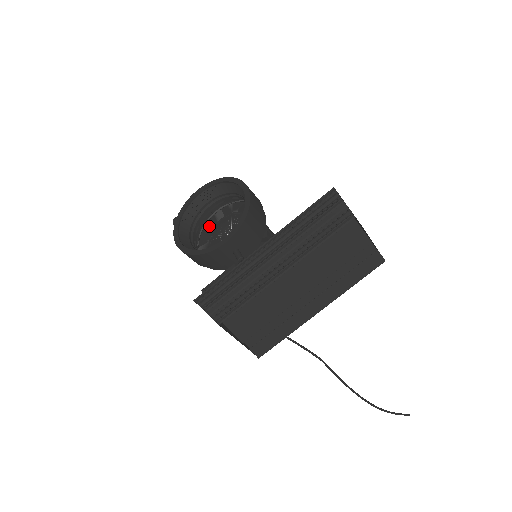
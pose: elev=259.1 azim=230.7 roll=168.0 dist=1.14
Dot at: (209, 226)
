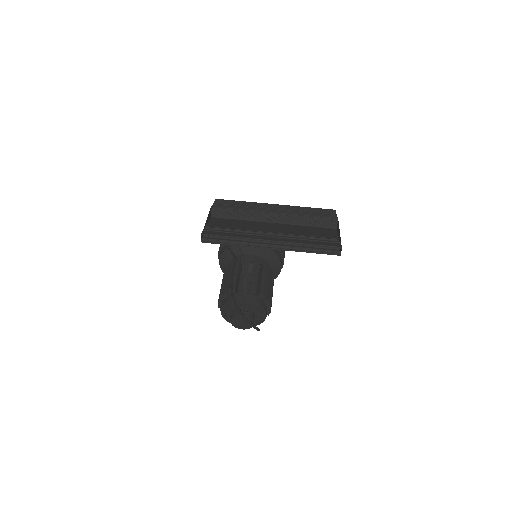
Dot at: occluded
